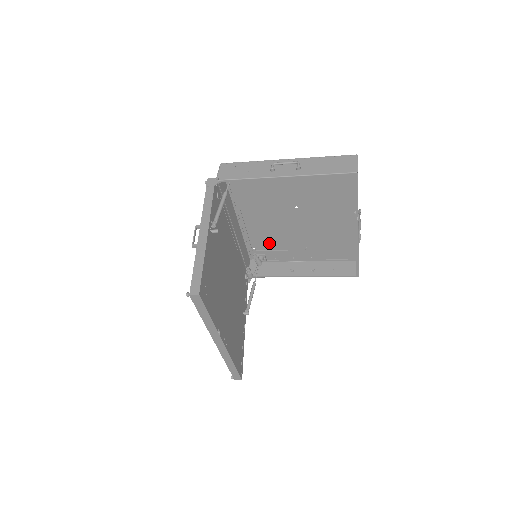
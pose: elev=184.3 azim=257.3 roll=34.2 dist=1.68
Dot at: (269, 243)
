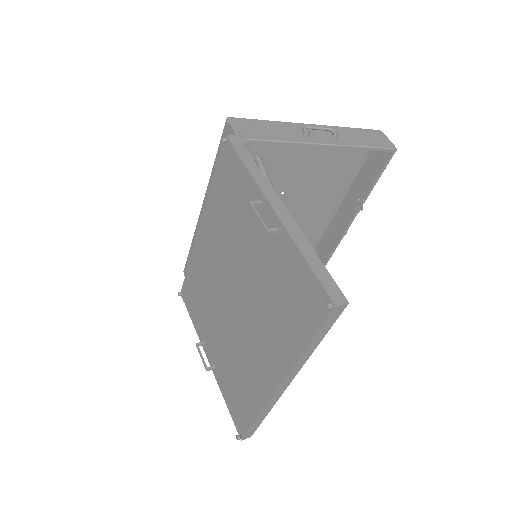
Dot at: occluded
